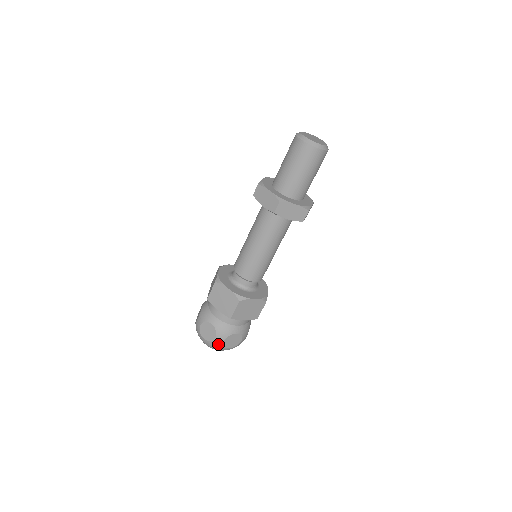
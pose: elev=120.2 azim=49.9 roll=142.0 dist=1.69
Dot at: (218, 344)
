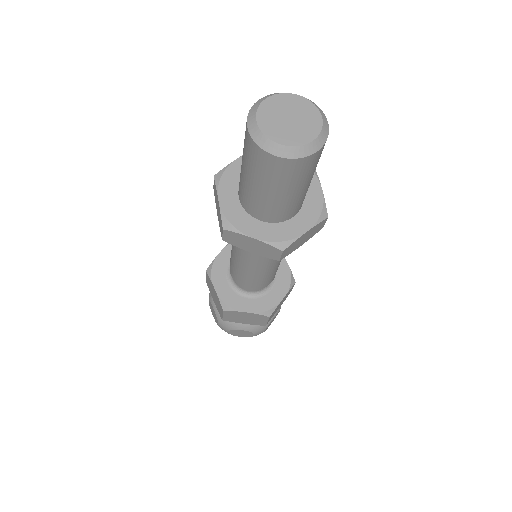
Dot at: occluded
